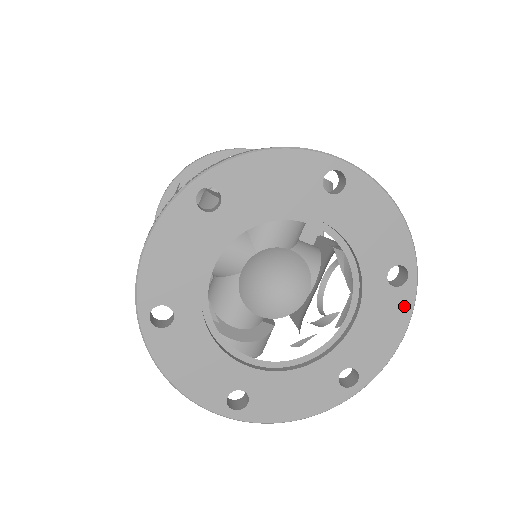
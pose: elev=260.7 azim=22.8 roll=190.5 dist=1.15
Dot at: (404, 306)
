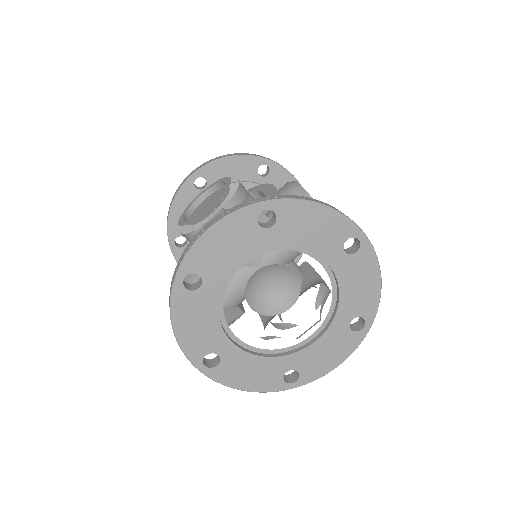
Dot at: (351, 345)
